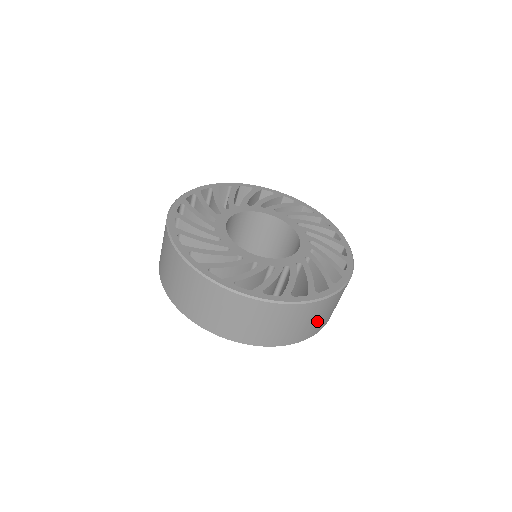
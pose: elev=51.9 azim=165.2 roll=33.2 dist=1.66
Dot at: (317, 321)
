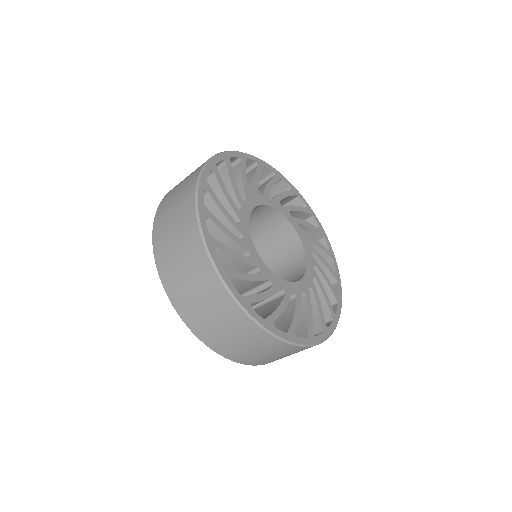
Dot at: occluded
